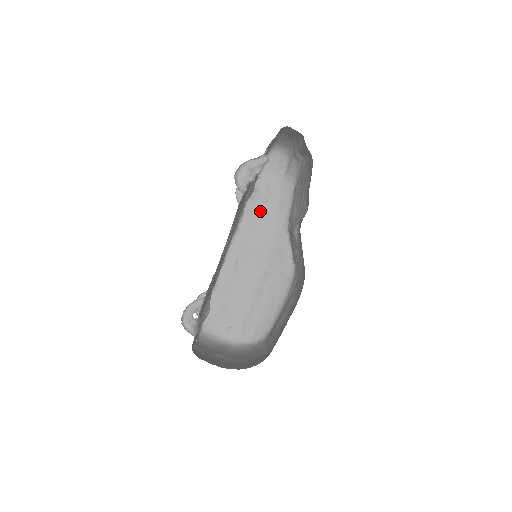
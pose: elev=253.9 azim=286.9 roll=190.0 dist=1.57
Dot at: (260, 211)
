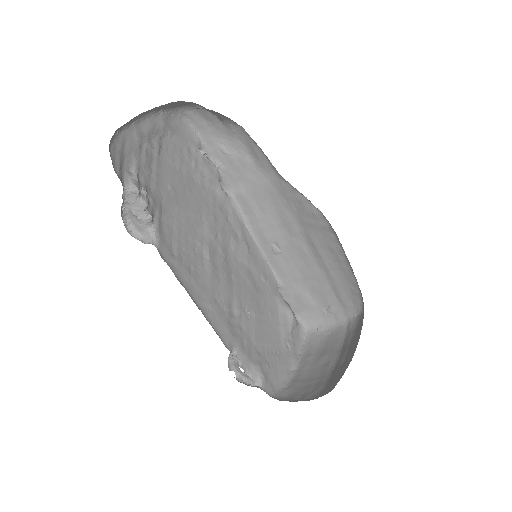
Dot at: (244, 179)
